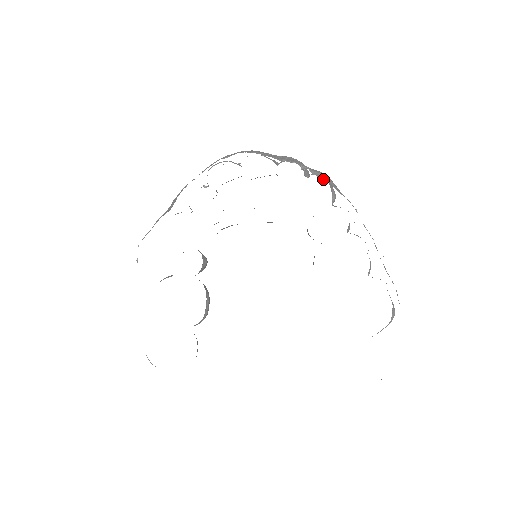
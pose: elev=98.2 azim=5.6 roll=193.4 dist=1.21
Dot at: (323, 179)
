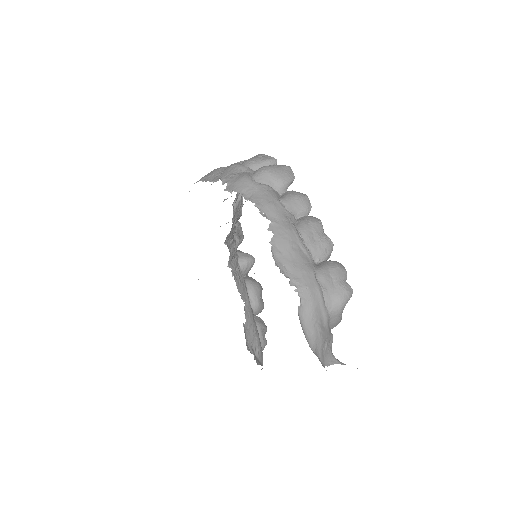
Dot at: (231, 191)
